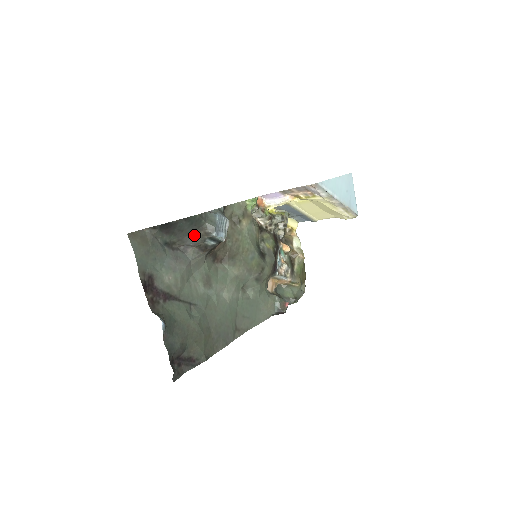
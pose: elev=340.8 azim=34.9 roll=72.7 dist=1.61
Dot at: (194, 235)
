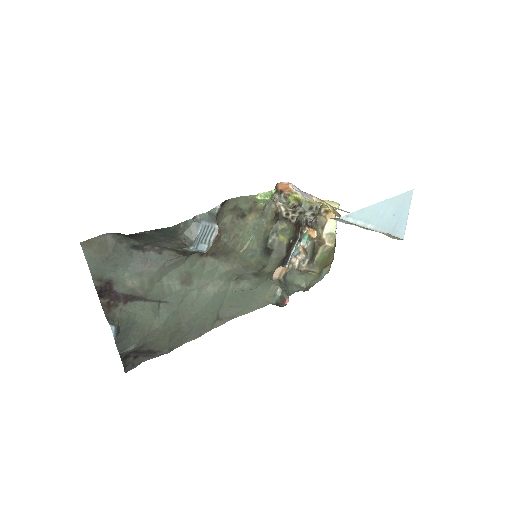
Dot at: (169, 242)
